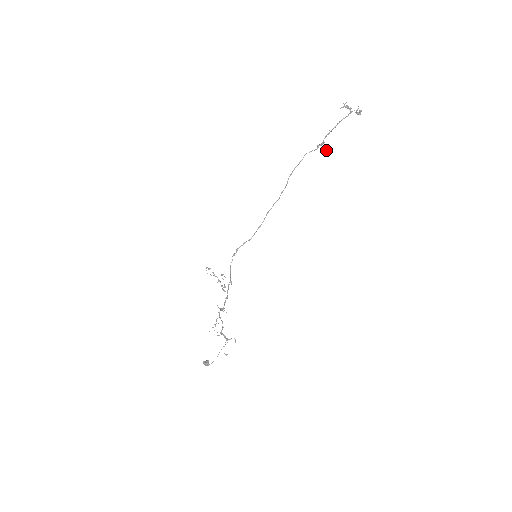
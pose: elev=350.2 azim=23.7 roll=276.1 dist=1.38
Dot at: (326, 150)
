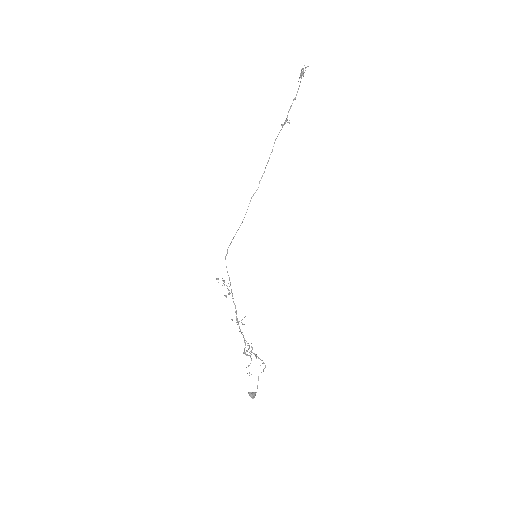
Dot at: occluded
